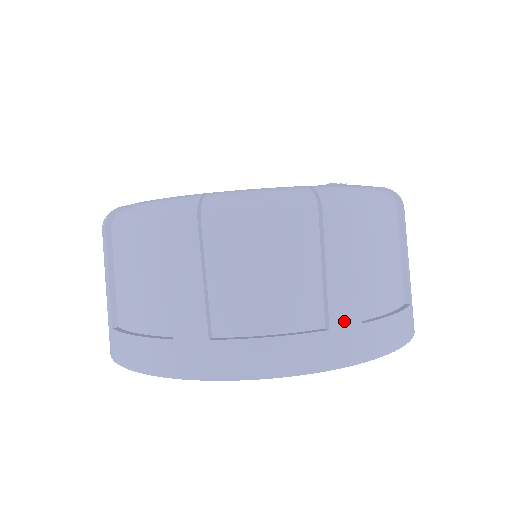
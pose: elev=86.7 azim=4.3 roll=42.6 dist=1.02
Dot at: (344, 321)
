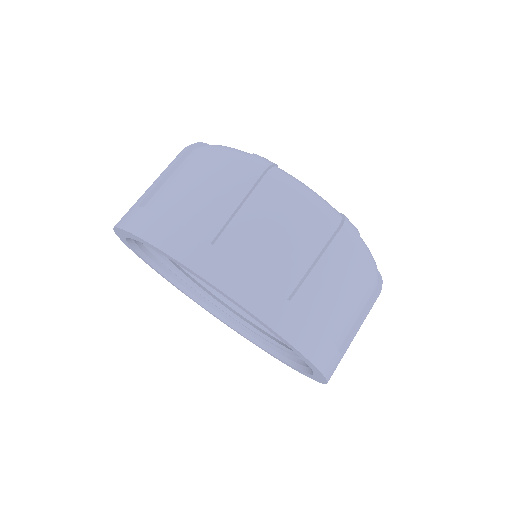
Dot at: (199, 231)
